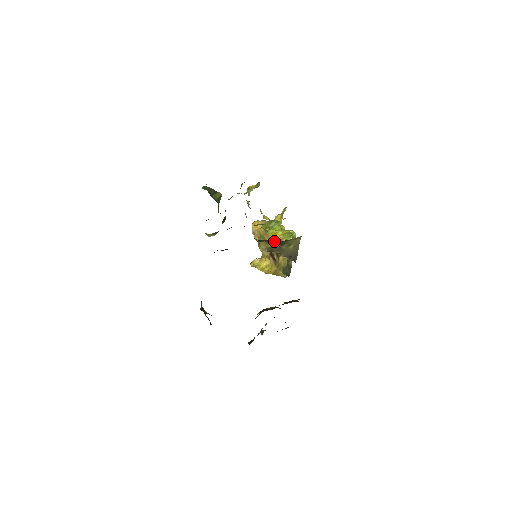
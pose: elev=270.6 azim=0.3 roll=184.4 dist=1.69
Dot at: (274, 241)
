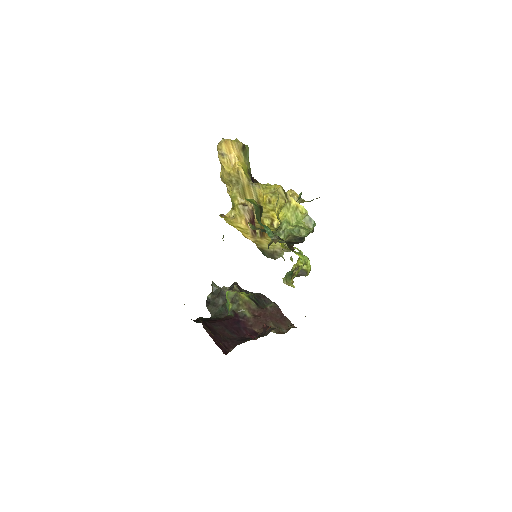
Dot at: occluded
